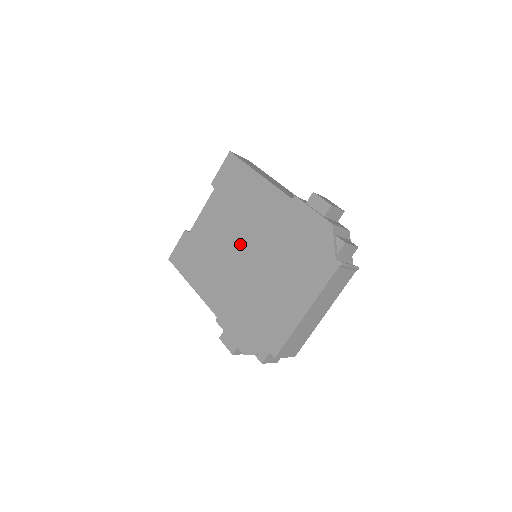
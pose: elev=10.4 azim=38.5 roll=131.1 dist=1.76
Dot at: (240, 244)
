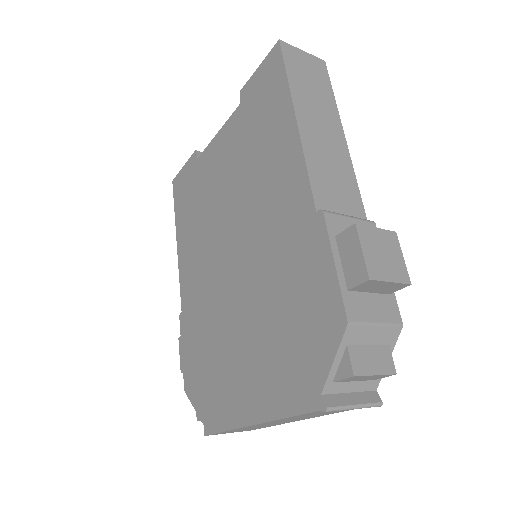
Dot at: (232, 230)
